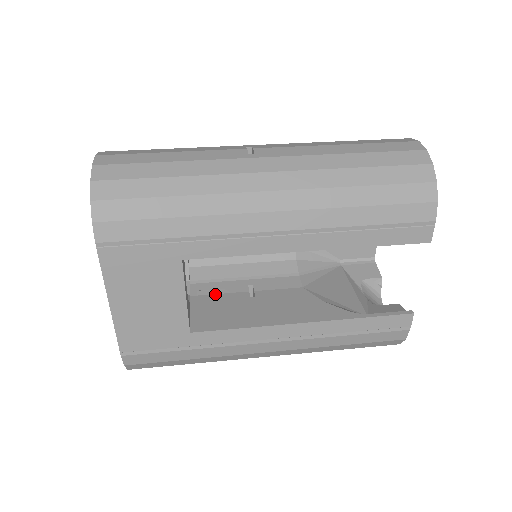
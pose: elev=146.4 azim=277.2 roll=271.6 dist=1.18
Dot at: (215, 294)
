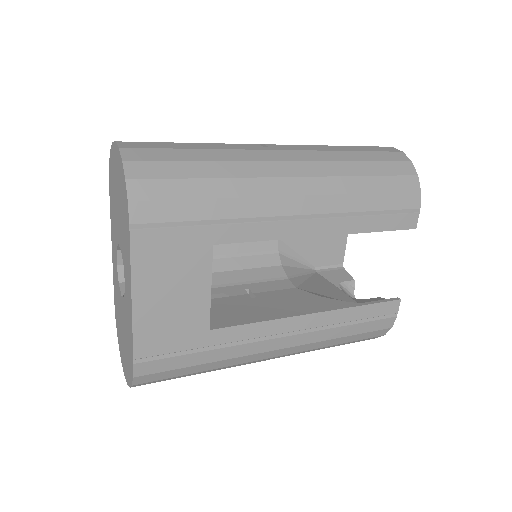
Dot at: (216, 298)
